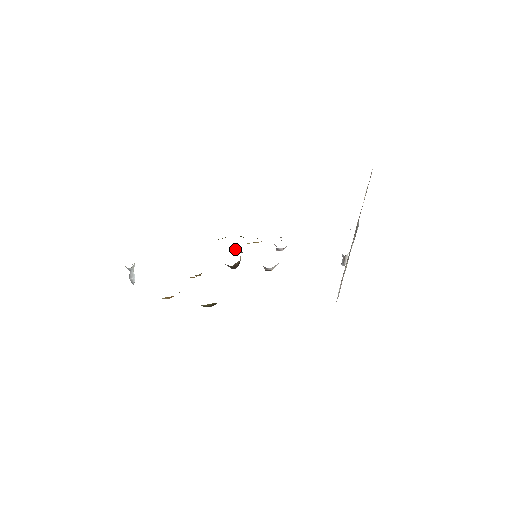
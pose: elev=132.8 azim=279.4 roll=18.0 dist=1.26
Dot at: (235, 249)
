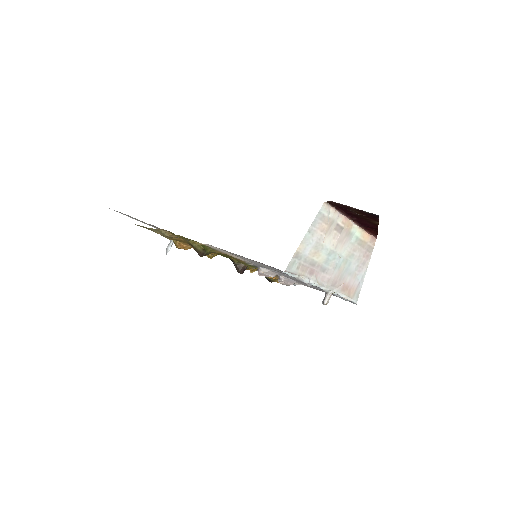
Dot at: (249, 269)
